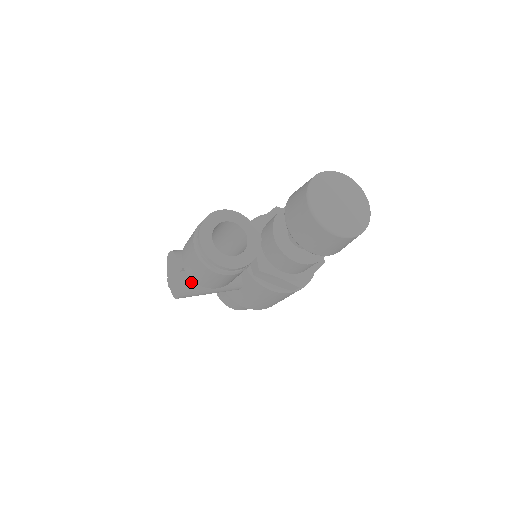
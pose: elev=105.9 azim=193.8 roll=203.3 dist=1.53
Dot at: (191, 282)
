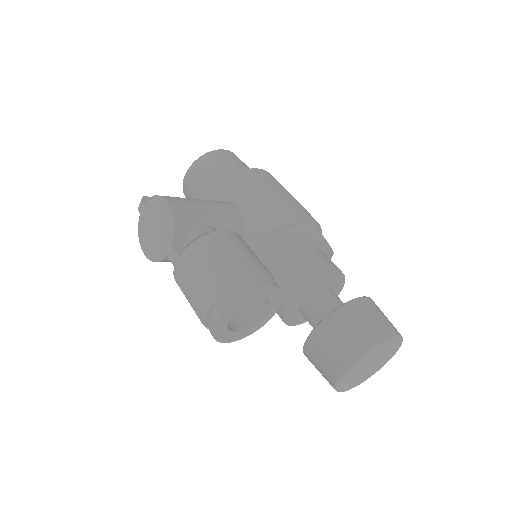
Dot at: occluded
